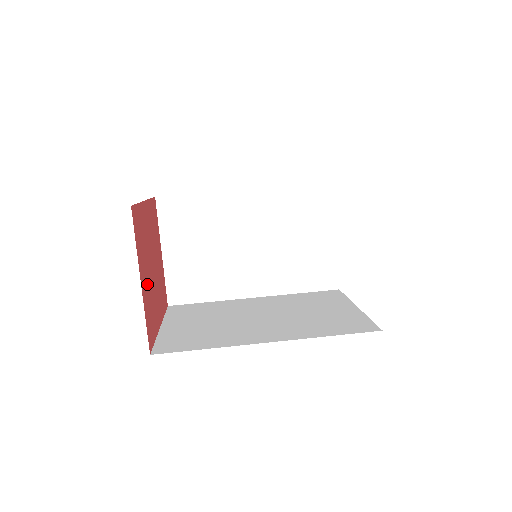
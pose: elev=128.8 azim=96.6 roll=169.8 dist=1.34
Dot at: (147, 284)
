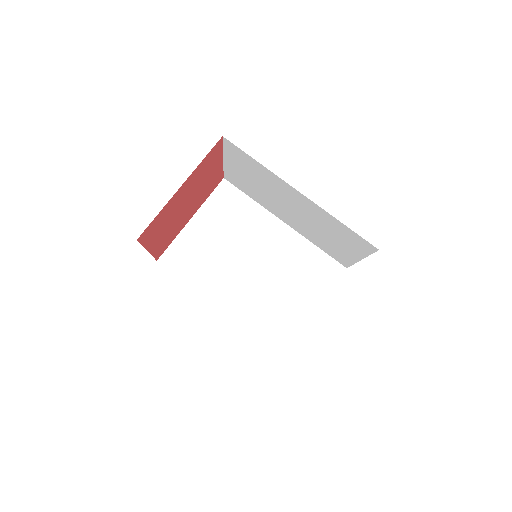
Dot at: (165, 233)
